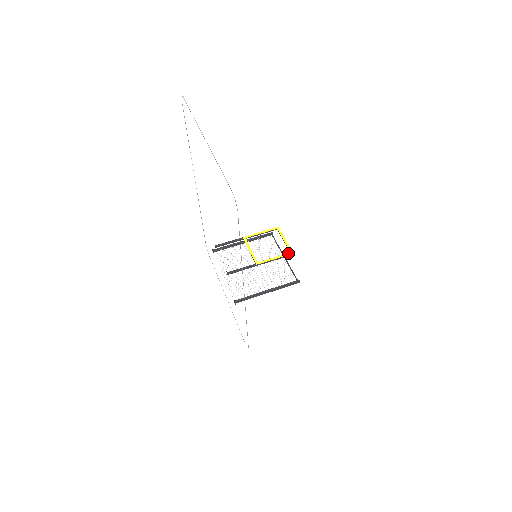
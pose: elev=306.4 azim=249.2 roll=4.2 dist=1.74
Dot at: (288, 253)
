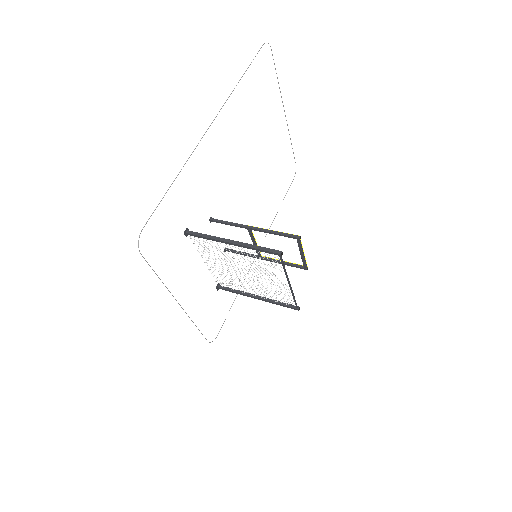
Dot at: (293, 236)
